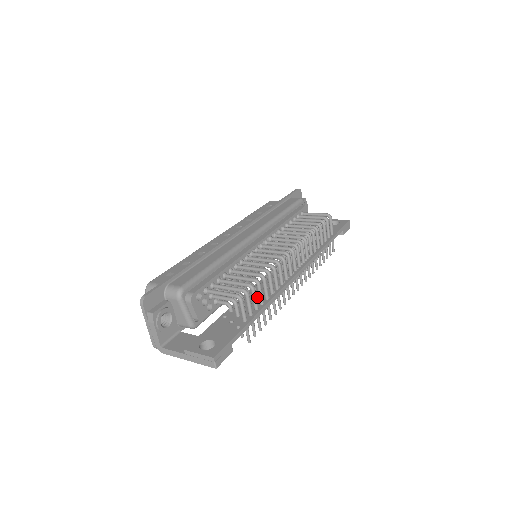
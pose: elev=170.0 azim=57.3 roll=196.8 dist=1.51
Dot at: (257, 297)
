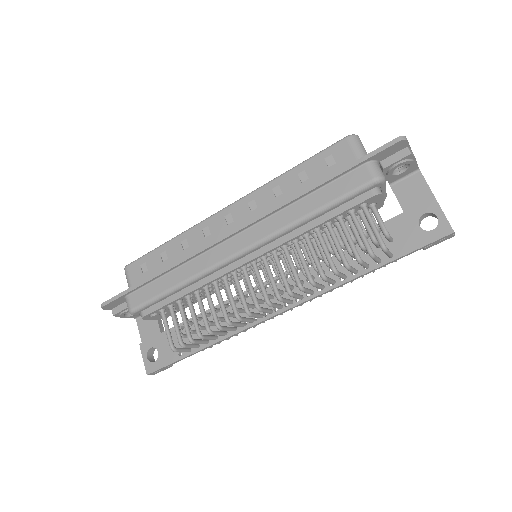
Dot at: occluded
